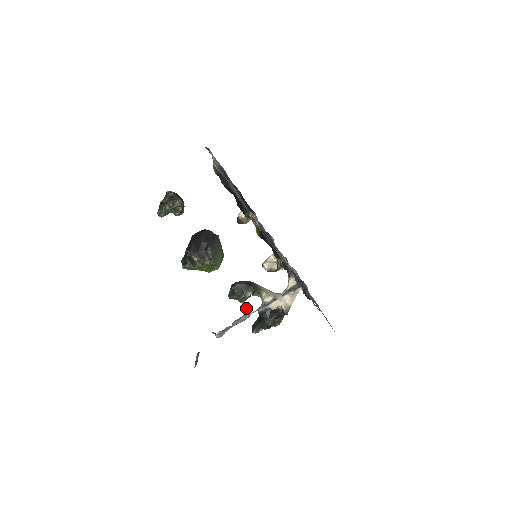
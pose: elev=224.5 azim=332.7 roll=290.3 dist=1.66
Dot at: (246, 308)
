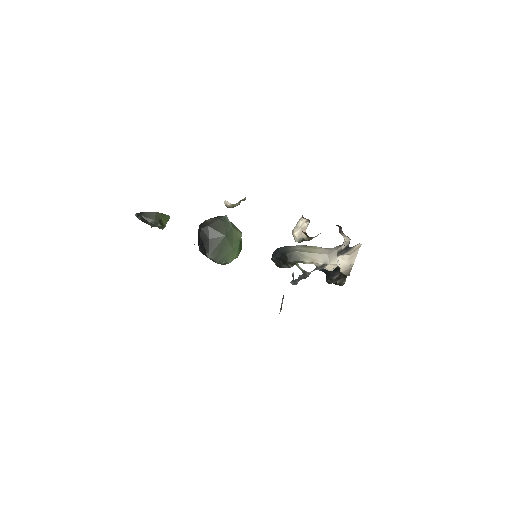
Dot at: occluded
